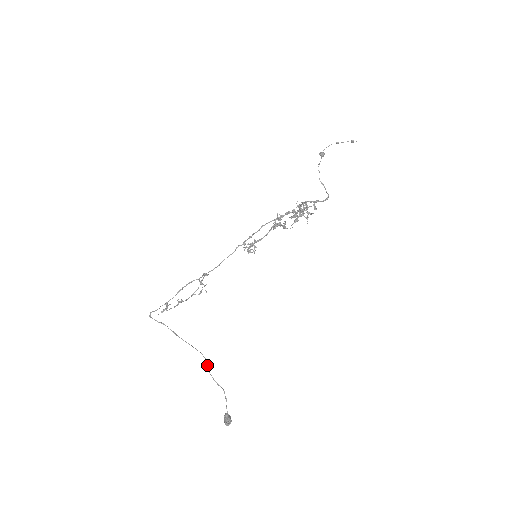
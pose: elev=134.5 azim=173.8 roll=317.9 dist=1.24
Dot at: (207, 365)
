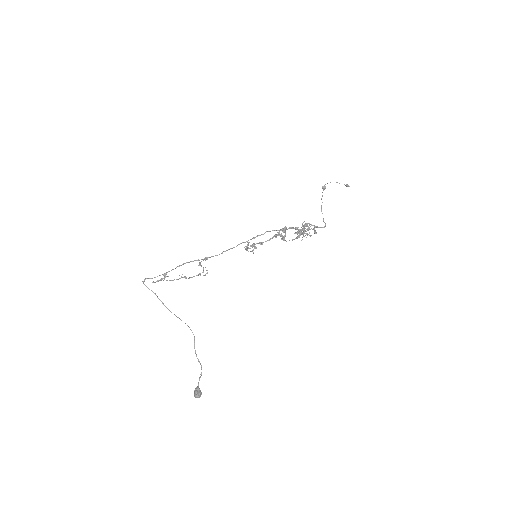
Dot at: (194, 341)
